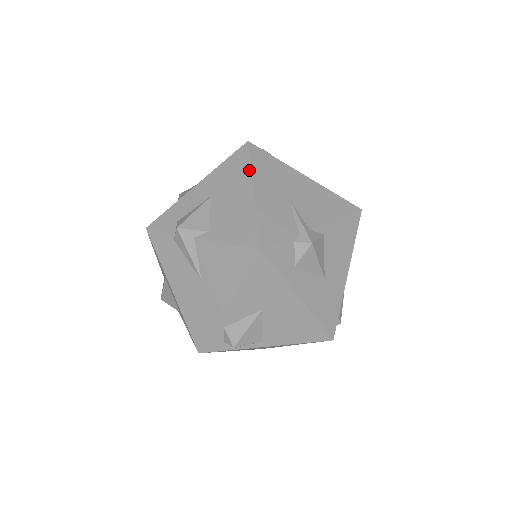
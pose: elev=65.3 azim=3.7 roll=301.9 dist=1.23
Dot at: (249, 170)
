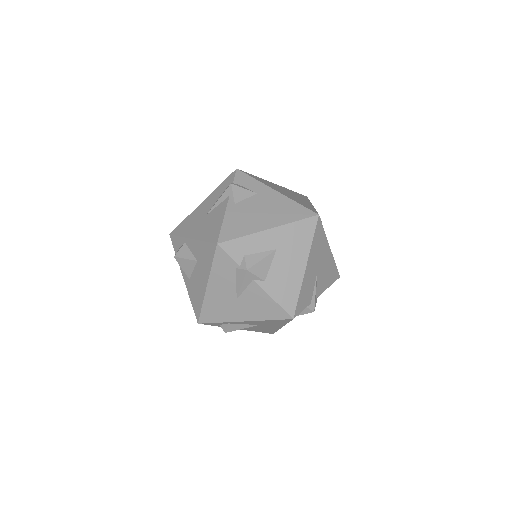
Dot at: (310, 245)
